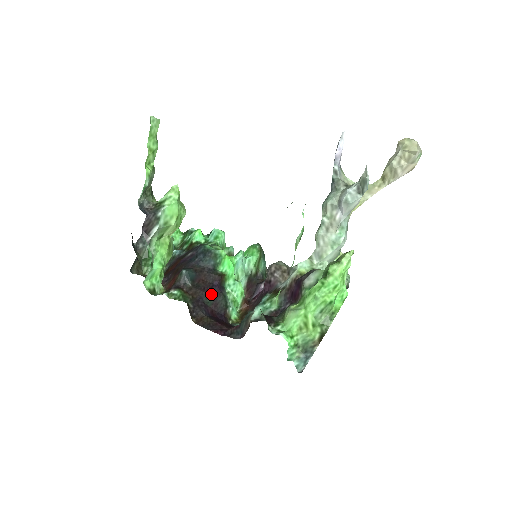
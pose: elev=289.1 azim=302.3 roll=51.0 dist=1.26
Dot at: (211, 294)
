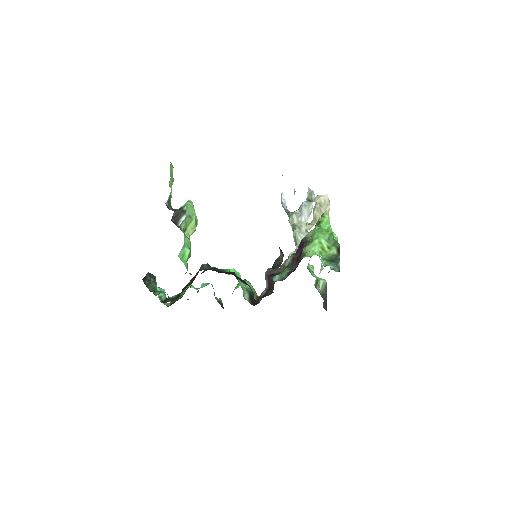
Dot at: (233, 274)
